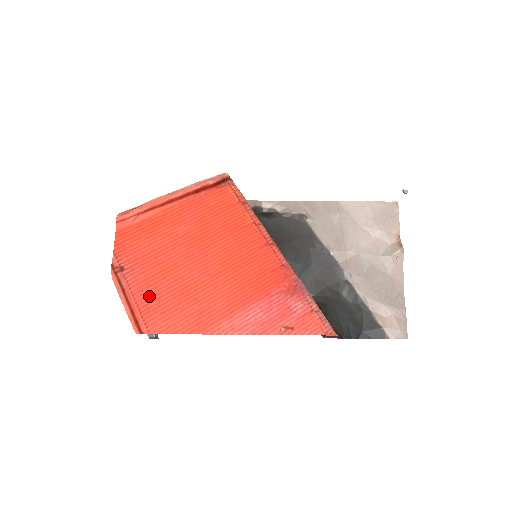
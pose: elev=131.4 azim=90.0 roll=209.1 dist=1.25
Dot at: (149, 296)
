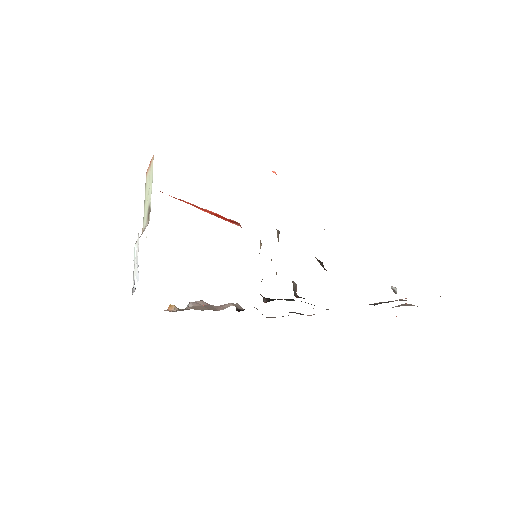
Dot at: occluded
